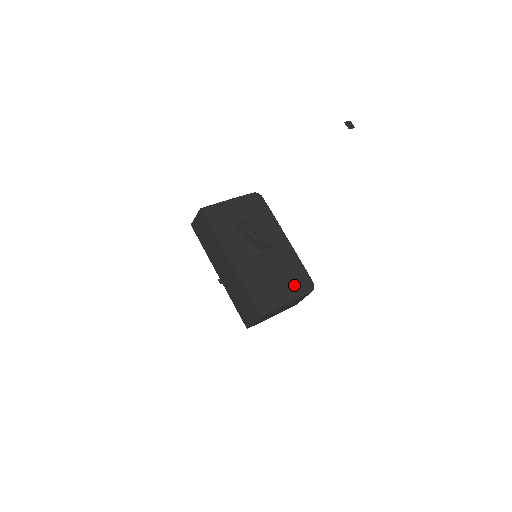
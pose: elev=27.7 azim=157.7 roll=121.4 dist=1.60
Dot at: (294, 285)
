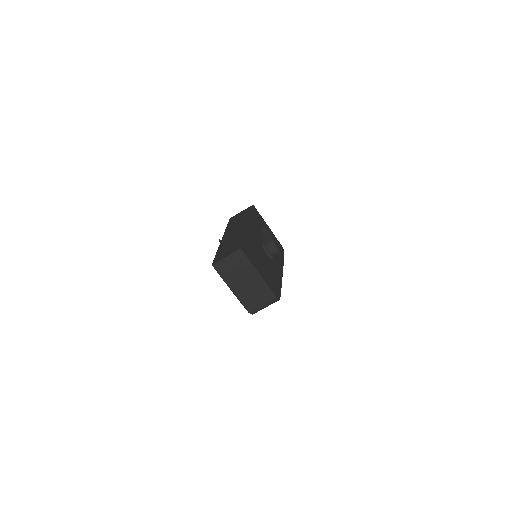
Dot at: (269, 280)
